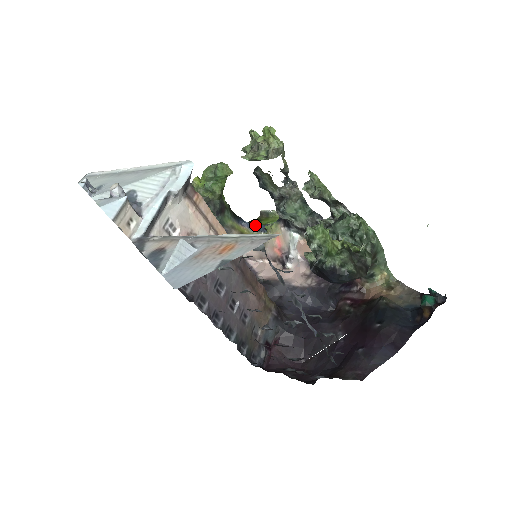
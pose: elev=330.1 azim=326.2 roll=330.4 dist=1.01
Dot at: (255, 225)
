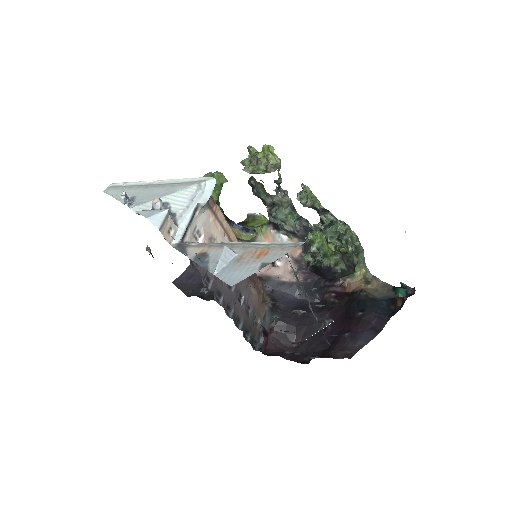
Dot at: (243, 227)
